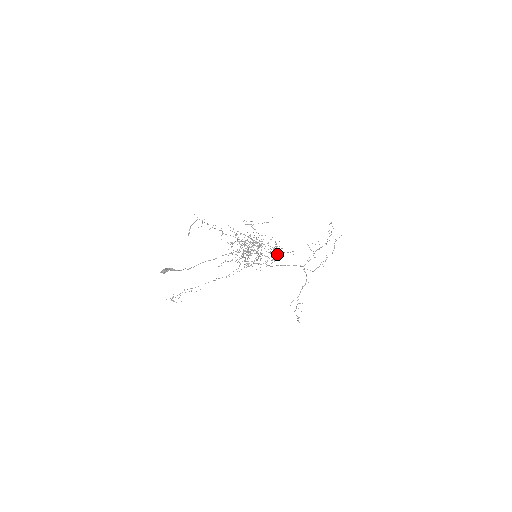
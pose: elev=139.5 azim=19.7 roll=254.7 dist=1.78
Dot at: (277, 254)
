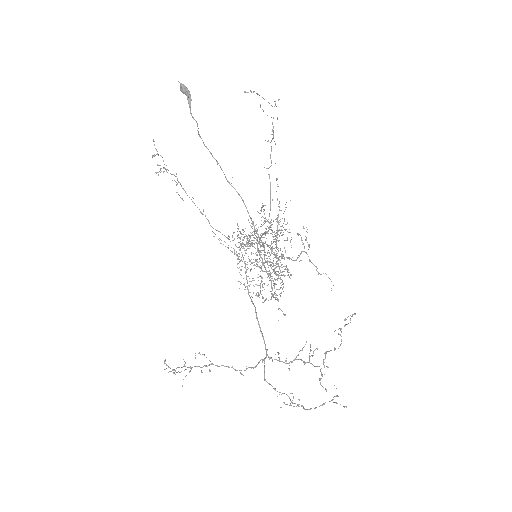
Dot at: occluded
